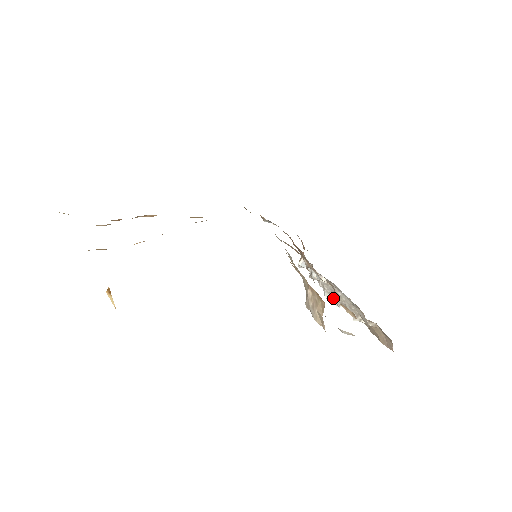
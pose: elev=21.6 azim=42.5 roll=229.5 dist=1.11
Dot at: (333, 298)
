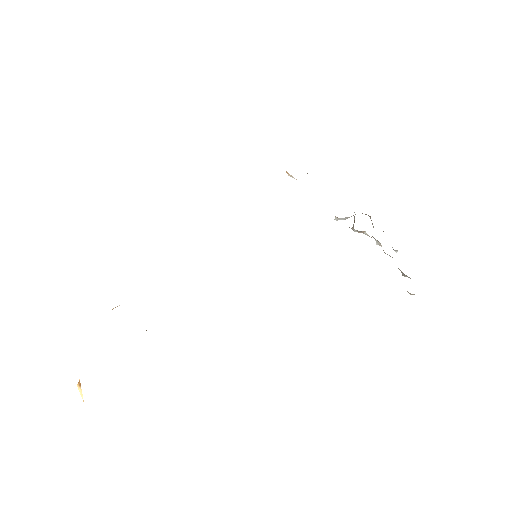
Dot at: occluded
